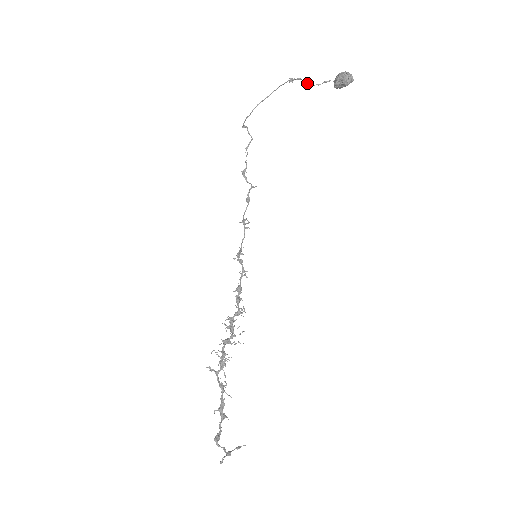
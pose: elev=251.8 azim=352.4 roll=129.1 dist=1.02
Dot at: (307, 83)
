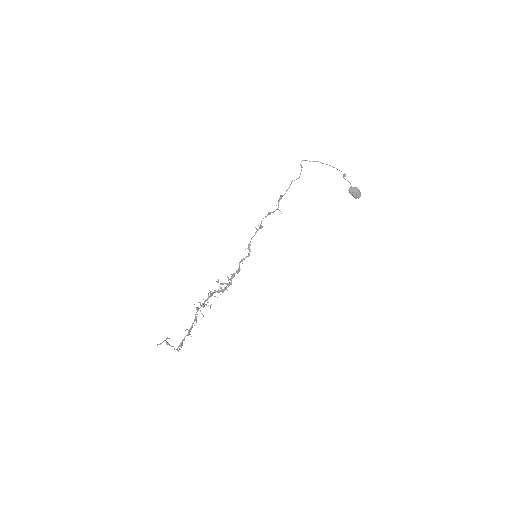
Dot at: occluded
